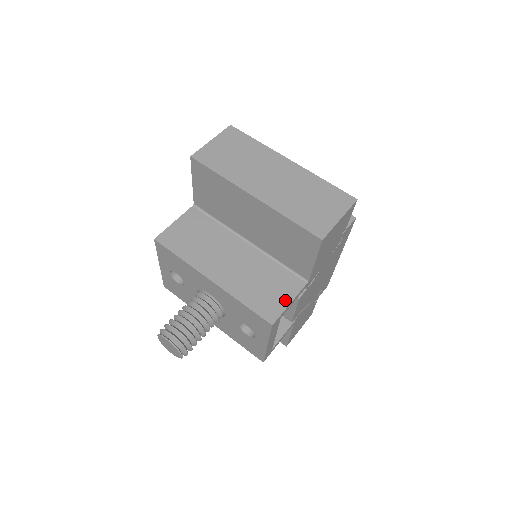
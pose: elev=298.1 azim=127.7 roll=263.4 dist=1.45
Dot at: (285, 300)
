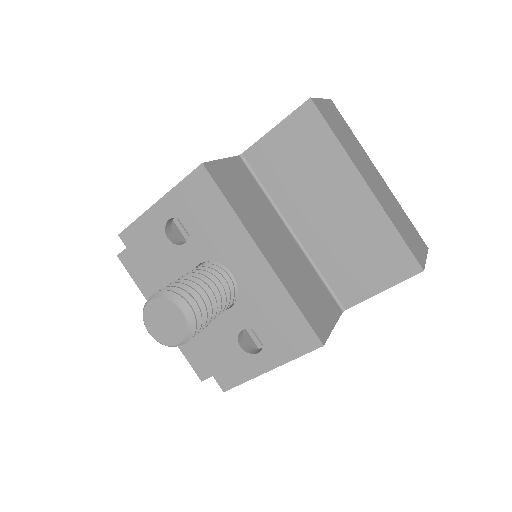
Dot at: (330, 321)
